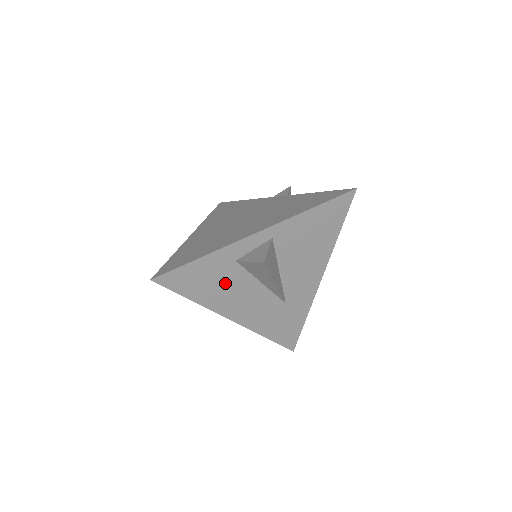
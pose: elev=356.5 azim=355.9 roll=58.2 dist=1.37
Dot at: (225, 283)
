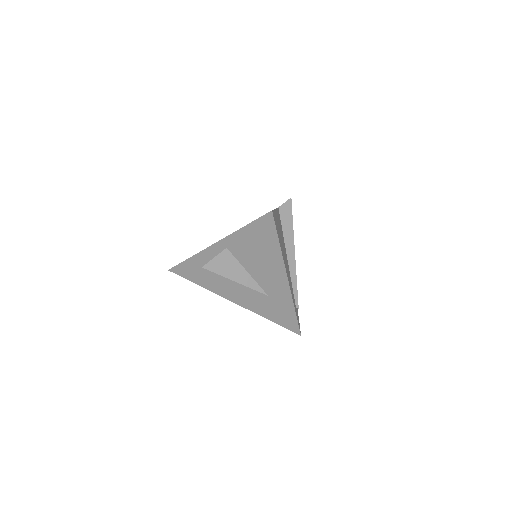
Dot at: (213, 276)
